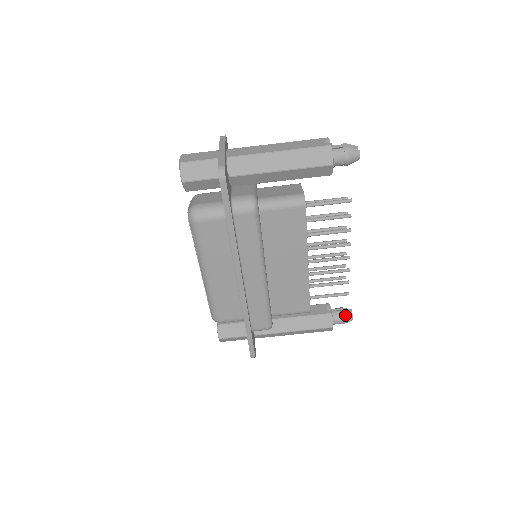
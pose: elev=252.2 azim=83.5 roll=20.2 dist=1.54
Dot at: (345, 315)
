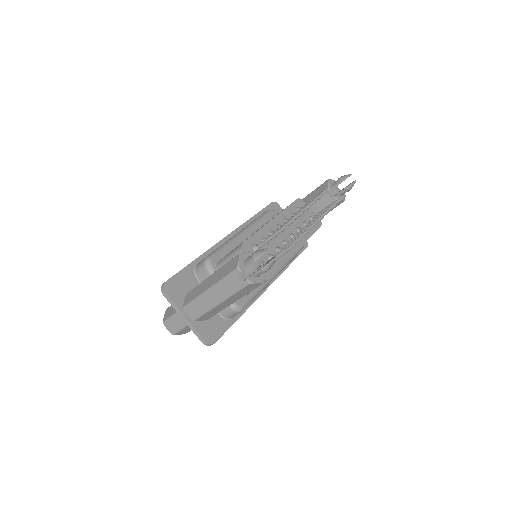
Dot at: (347, 189)
